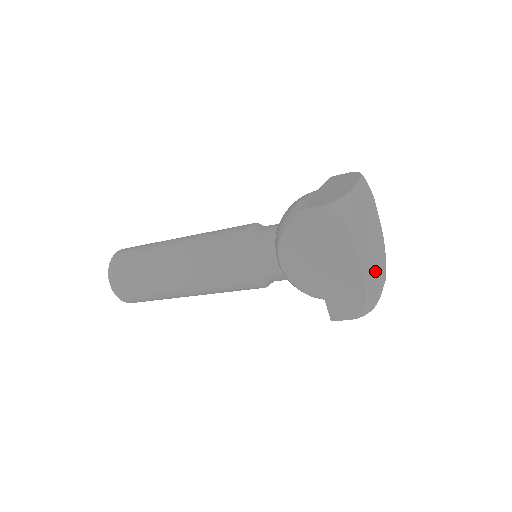
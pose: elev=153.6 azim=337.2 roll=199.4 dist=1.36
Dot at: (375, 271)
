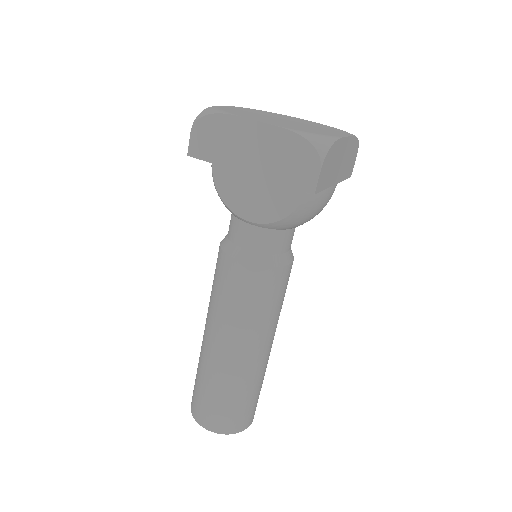
Dot at: occluded
